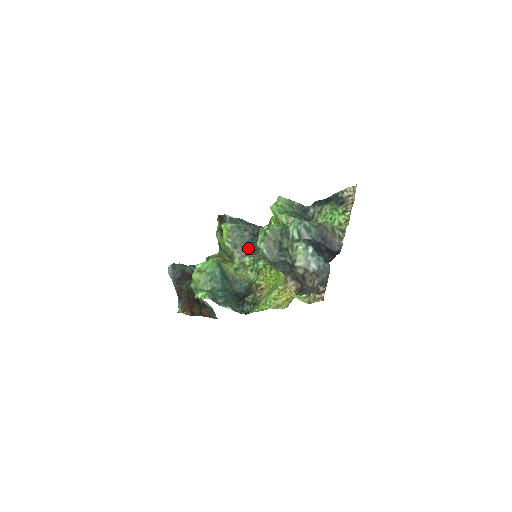
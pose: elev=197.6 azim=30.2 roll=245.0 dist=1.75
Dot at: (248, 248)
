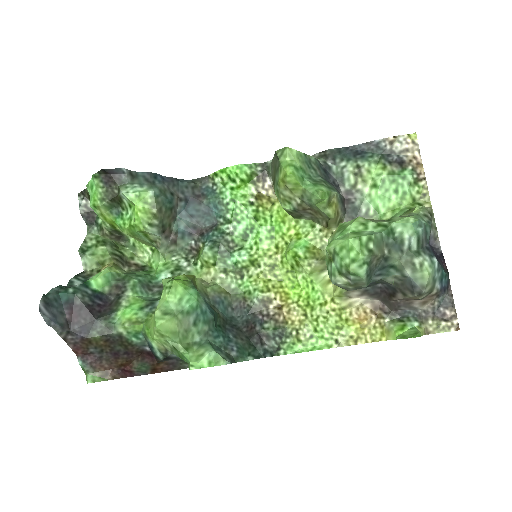
Dot at: (184, 226)
